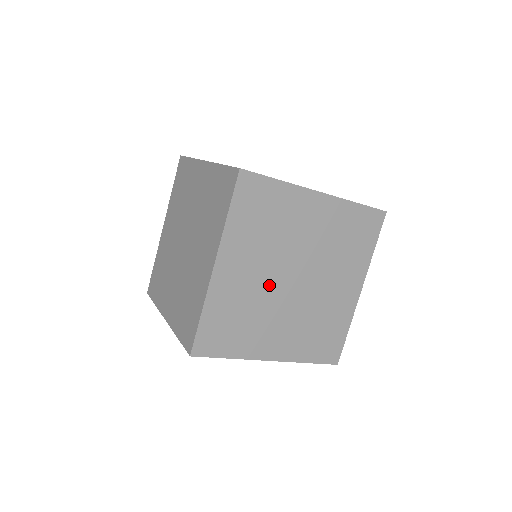
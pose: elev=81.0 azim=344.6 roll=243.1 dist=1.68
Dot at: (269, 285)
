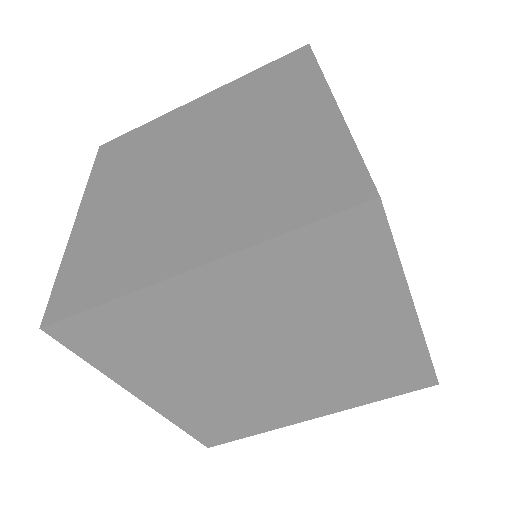
Dot at: occluded
